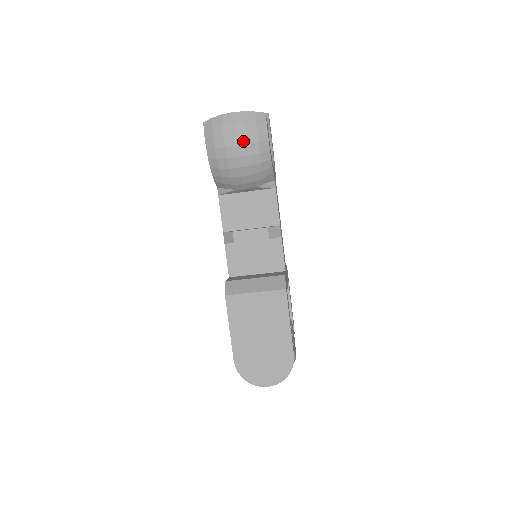
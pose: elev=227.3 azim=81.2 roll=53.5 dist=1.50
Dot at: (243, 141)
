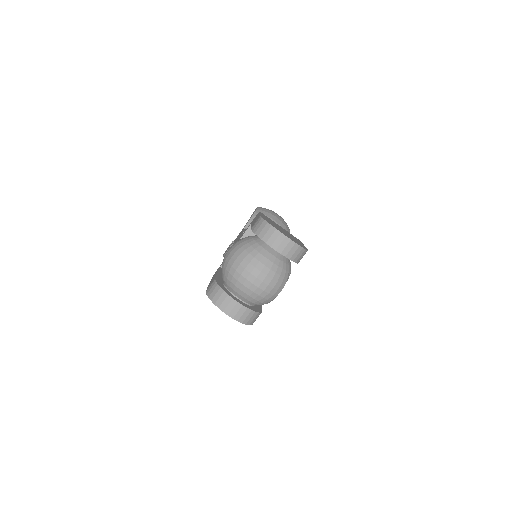
Dot at: (281, 218)
